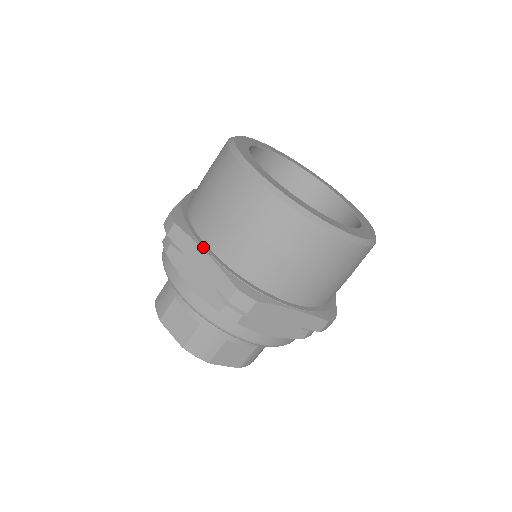
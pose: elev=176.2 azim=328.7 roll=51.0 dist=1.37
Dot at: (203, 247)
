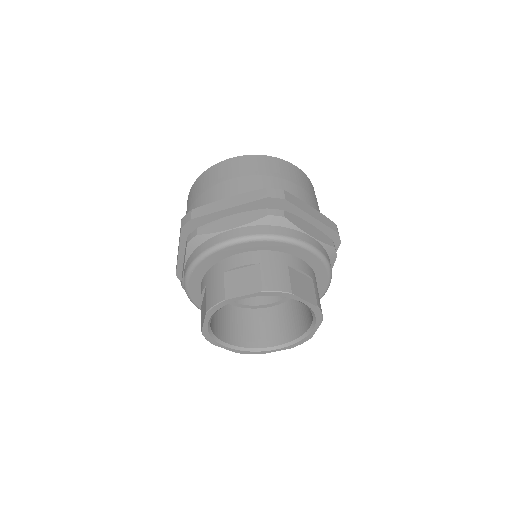
Dot at: occluded
